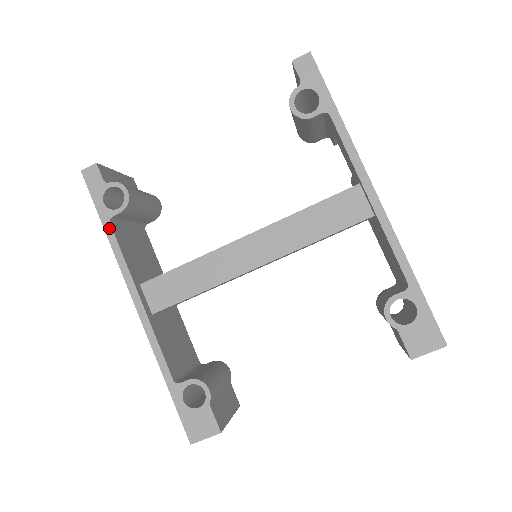
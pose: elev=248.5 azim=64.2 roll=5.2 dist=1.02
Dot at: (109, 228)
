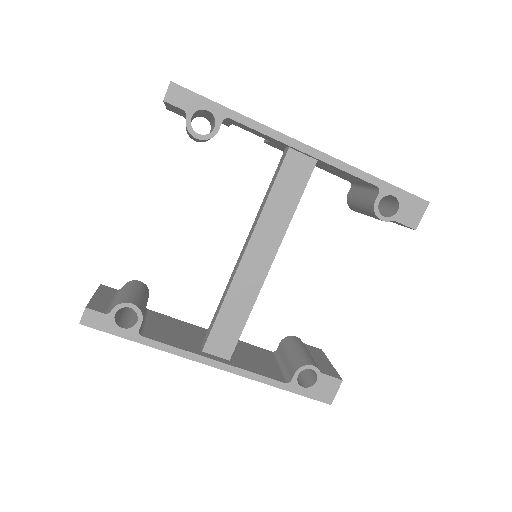
Dot at: (144, 340)
